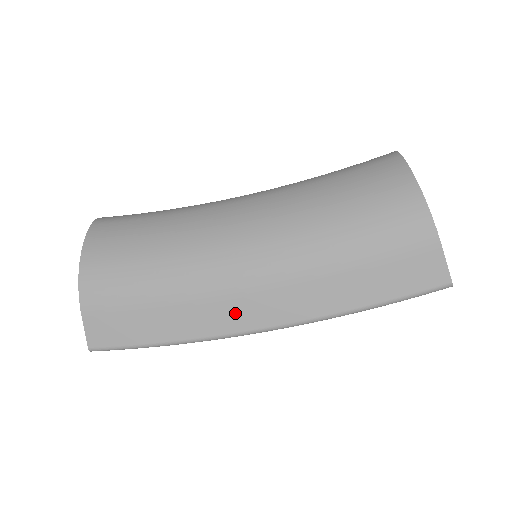
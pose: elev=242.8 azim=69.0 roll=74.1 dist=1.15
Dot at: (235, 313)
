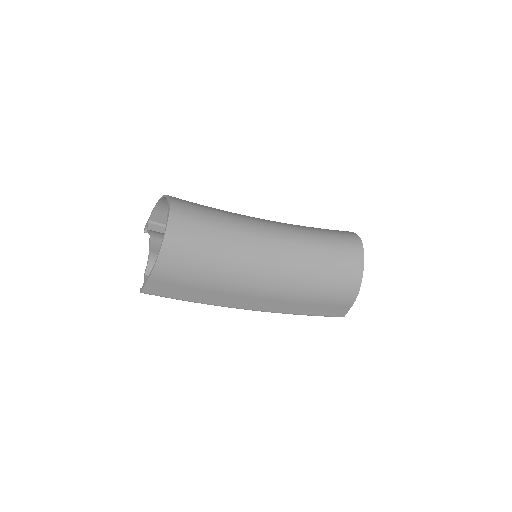
Dot at: (240, 301)
